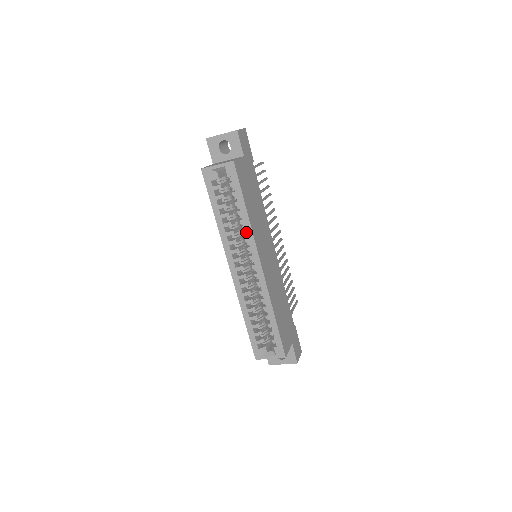
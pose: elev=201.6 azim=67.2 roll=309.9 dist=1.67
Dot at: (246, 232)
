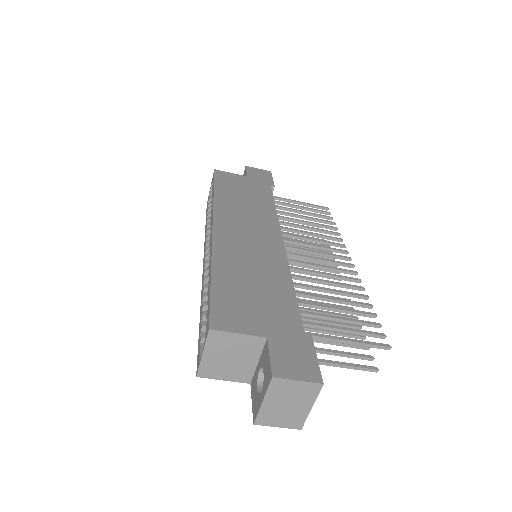
Dot at: occluded
